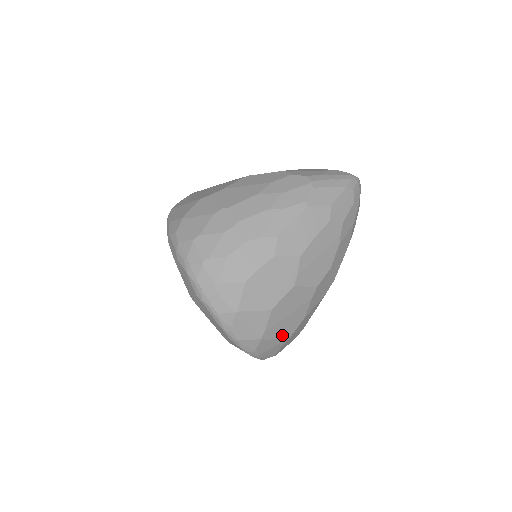
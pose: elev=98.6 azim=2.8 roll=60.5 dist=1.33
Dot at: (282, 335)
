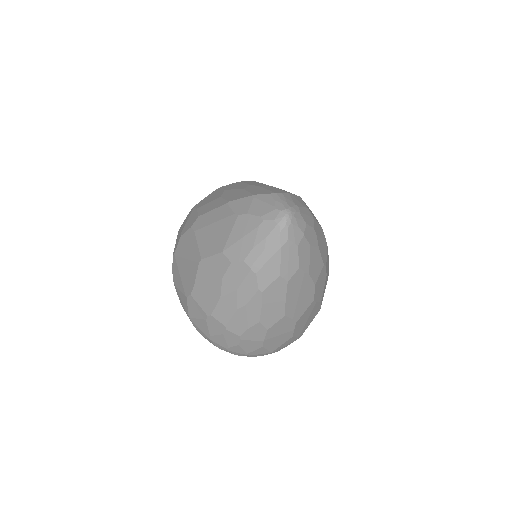
Dot at: (313, 318)
